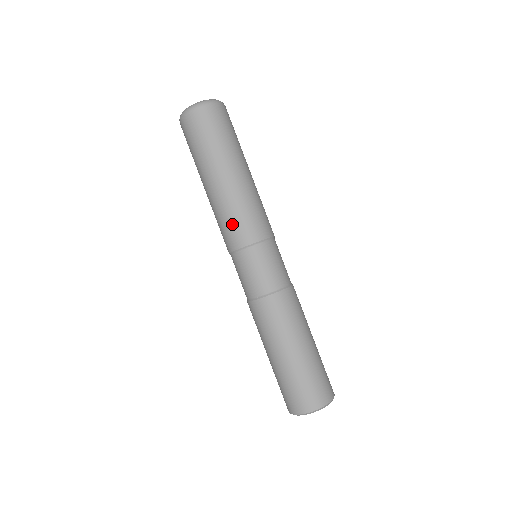
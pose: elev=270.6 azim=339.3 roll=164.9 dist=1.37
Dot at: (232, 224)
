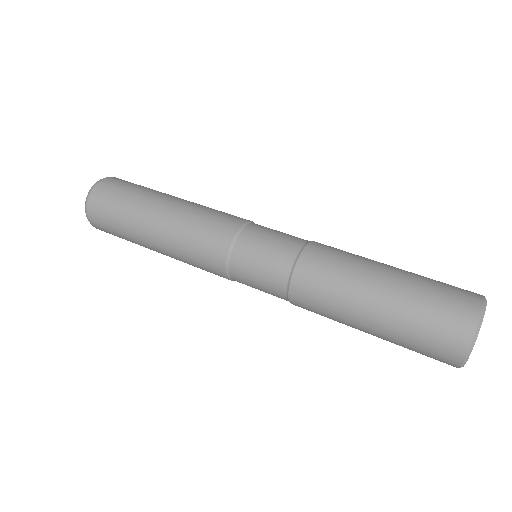
Dot at: (205, 229)
